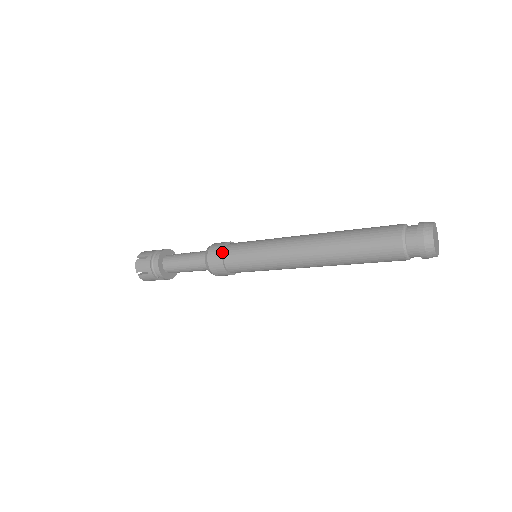
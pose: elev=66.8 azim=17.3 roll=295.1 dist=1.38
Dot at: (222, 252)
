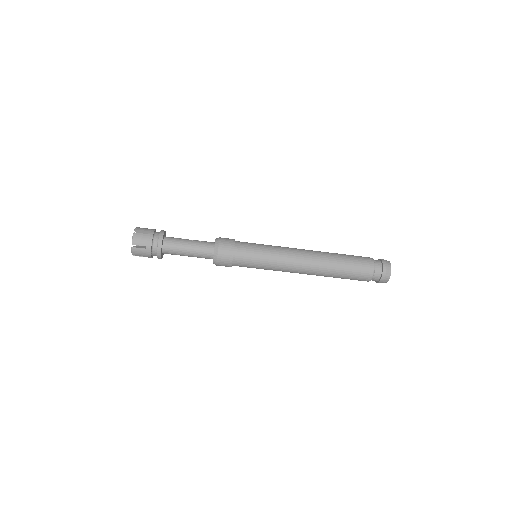
Dot at: (234, 246)
